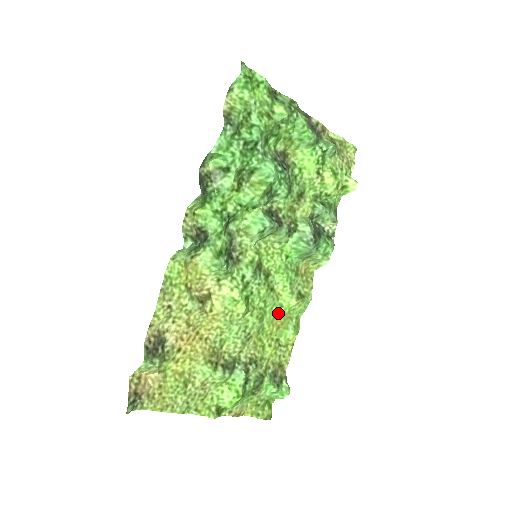
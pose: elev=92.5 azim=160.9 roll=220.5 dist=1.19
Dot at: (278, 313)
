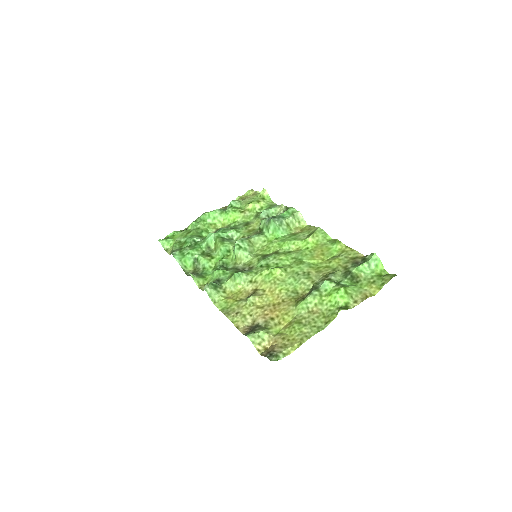
Dot at: (311, 252)
